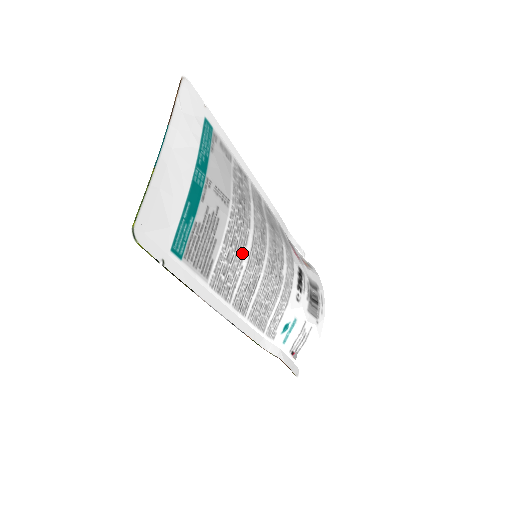
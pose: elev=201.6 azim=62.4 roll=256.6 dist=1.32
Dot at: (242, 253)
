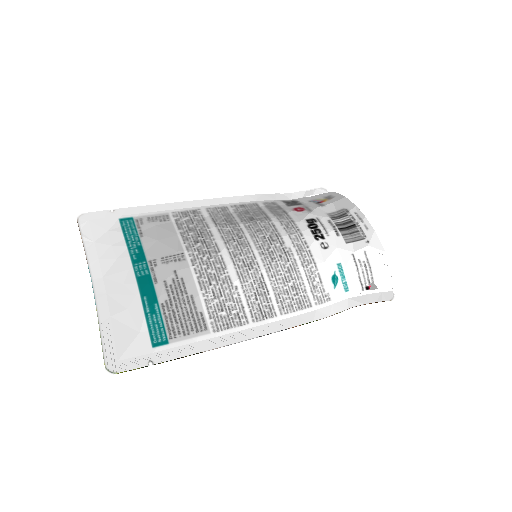
Dot at: (227, 278)
